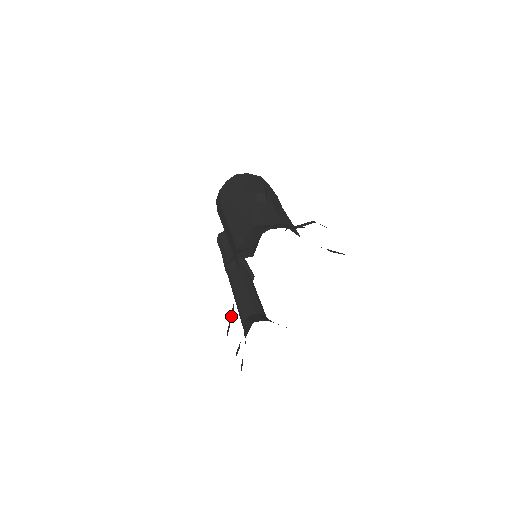
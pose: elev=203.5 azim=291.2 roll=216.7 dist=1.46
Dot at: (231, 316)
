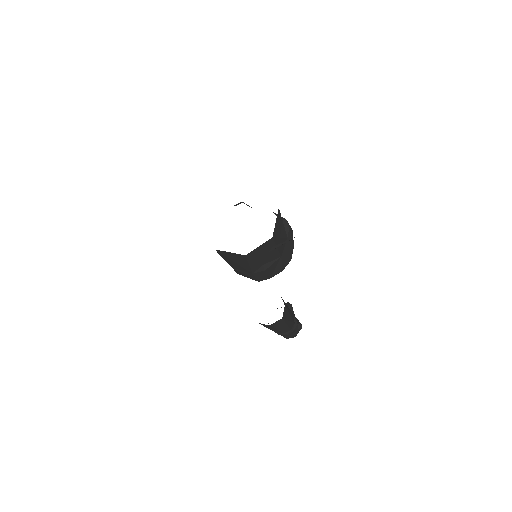
Dot at: occluded
